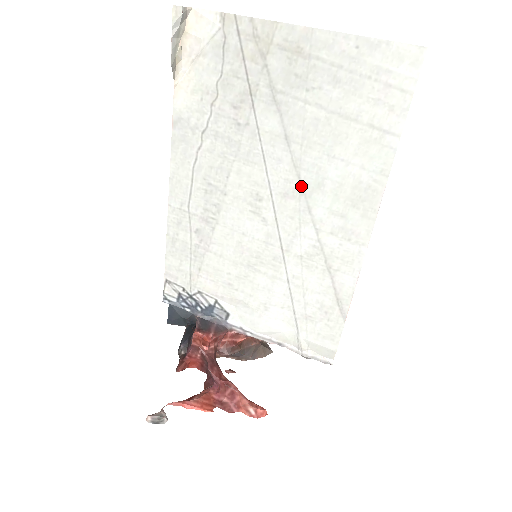
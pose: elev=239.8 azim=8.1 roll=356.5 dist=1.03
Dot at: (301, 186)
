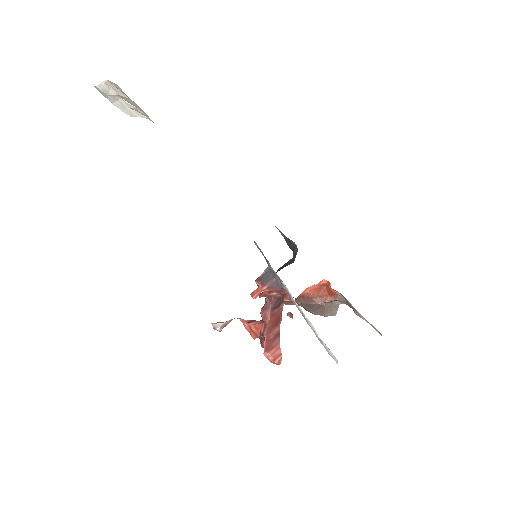
Dot at: occluded
